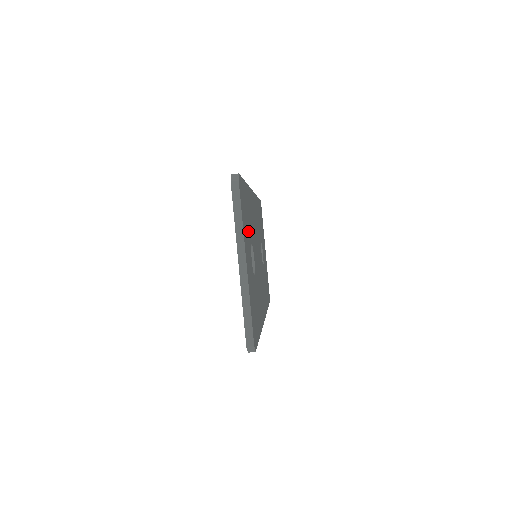
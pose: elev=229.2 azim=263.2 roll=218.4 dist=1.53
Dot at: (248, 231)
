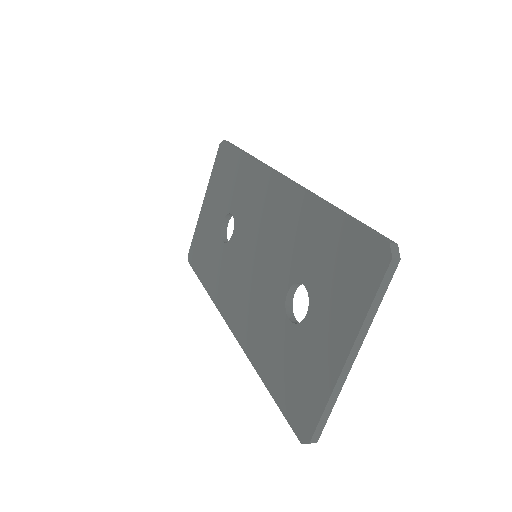
Dot at: occluded
